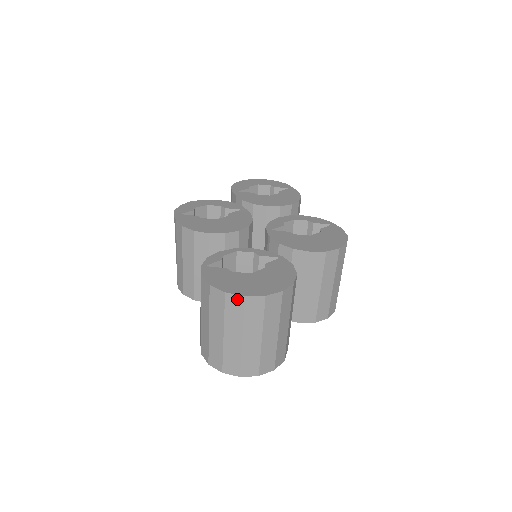
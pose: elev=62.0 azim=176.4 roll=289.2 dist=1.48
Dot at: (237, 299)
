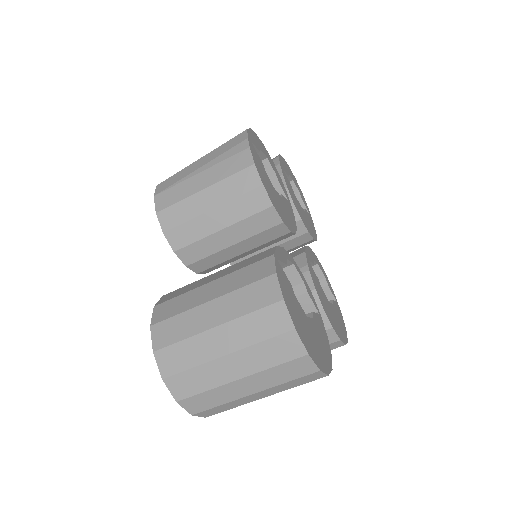
Dot at: (297, 347)
